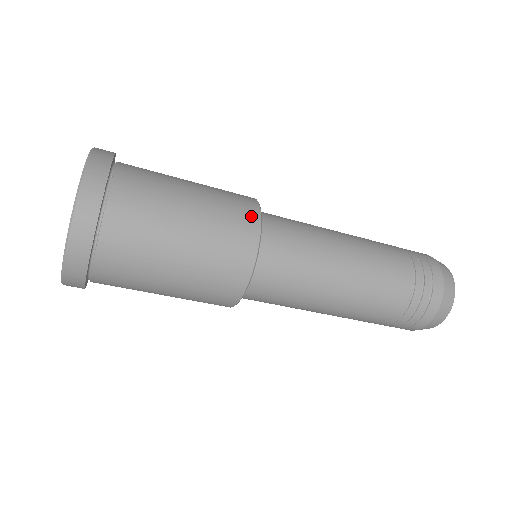
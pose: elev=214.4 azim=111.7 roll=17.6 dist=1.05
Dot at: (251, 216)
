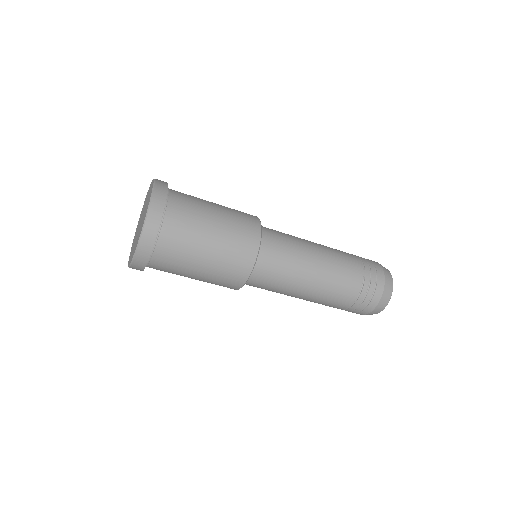
Dot at: (255, 229)
